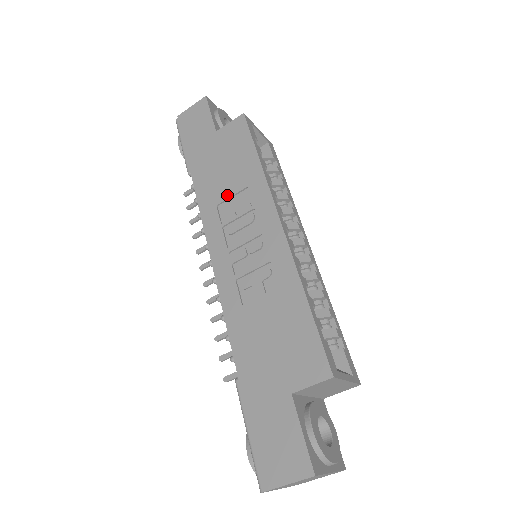
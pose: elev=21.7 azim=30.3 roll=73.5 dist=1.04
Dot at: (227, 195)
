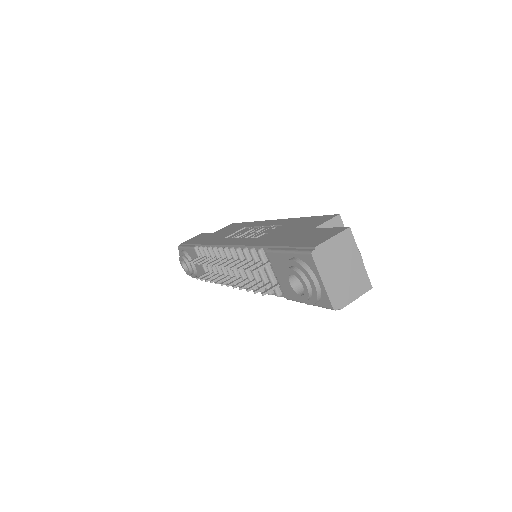
Dot at: (230, 234)
